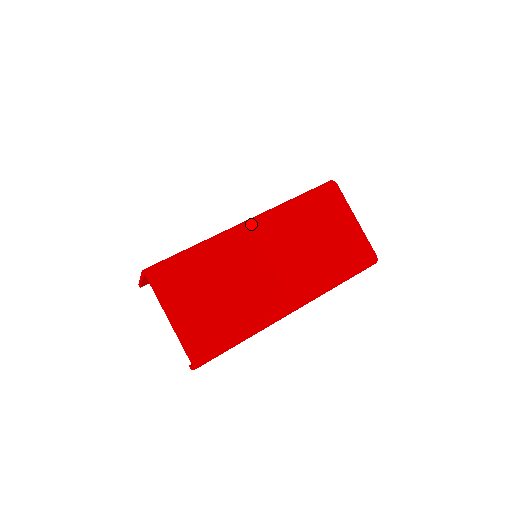
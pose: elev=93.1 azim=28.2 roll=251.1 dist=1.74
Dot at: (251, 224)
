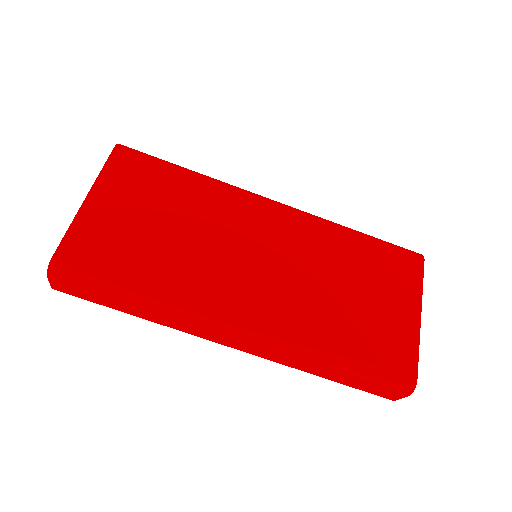
Dot at: (278, 204)
